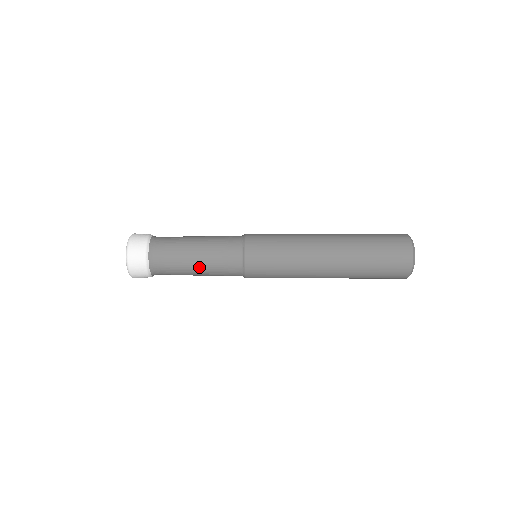
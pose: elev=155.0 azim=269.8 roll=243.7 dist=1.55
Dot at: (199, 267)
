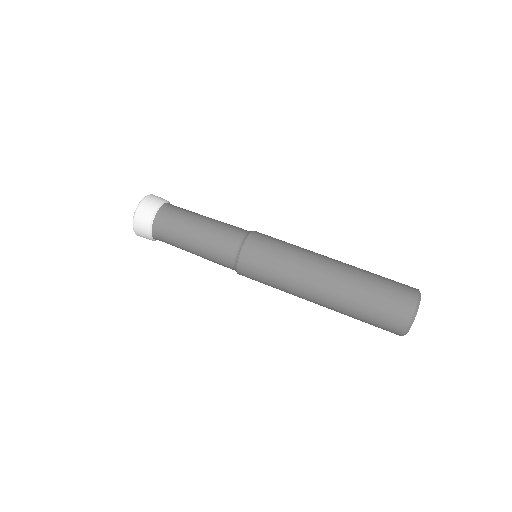
Dot at: (196, 253)
